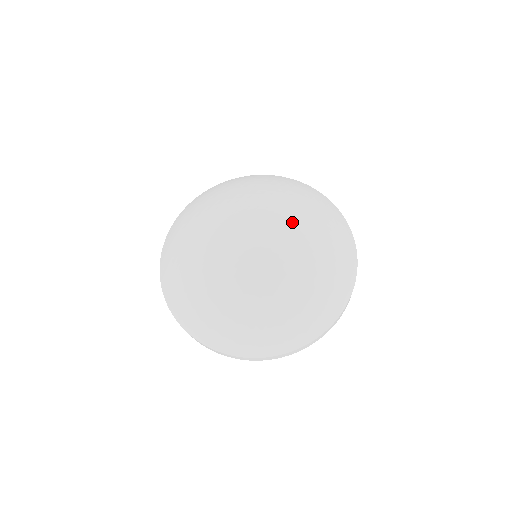
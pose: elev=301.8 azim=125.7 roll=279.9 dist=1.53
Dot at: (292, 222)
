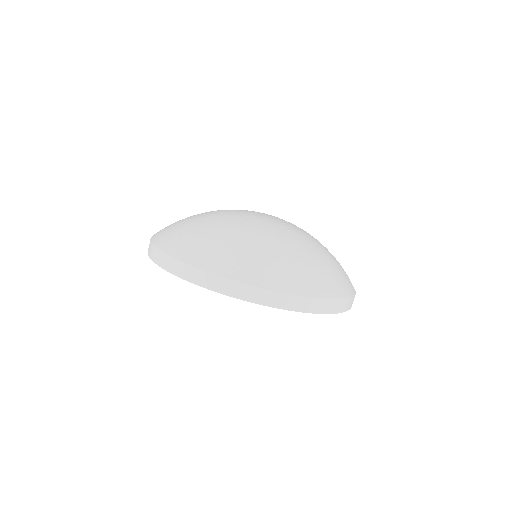
Dot at: occluded
